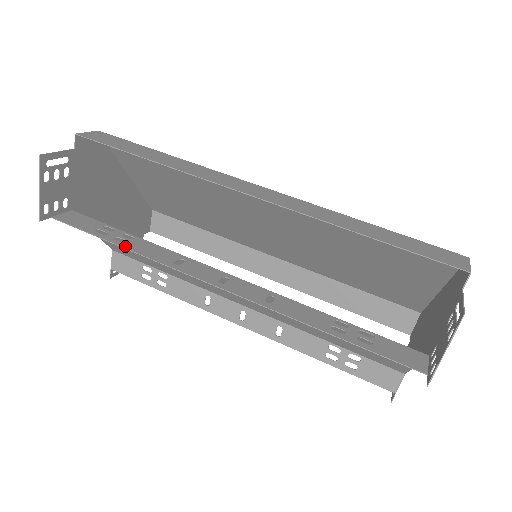
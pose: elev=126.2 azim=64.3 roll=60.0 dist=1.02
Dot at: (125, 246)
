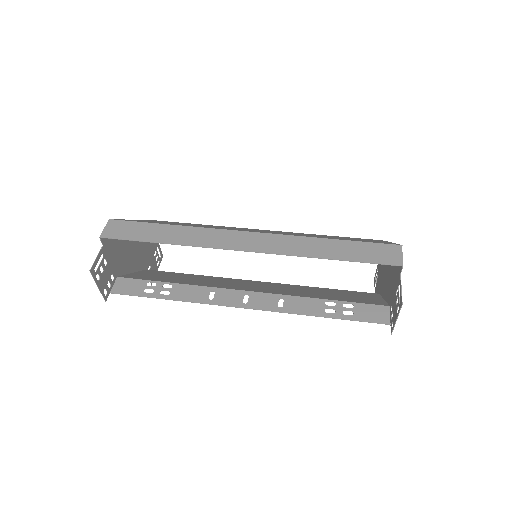
Dot at: (171, 298)
